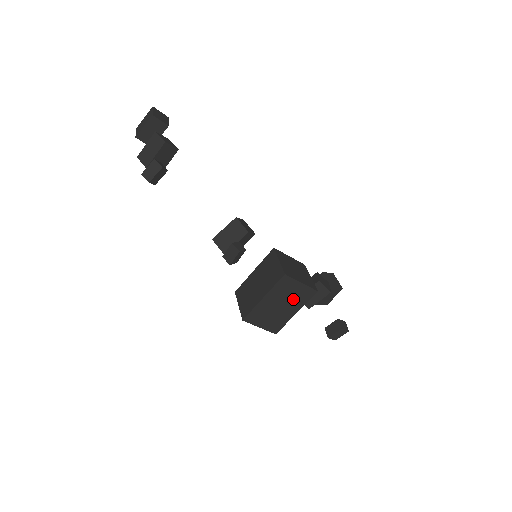
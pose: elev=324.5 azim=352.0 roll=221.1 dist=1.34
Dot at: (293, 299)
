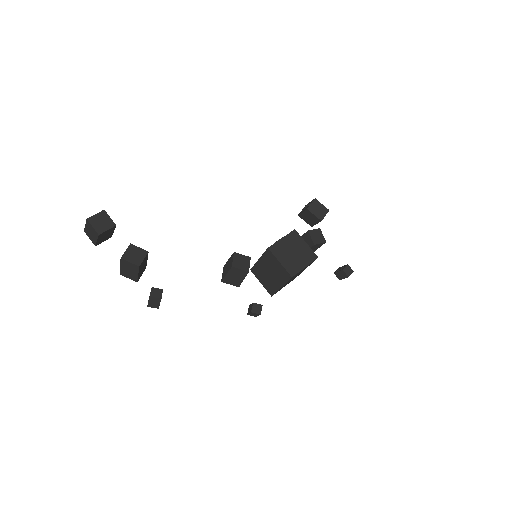
Dot at: occluded
